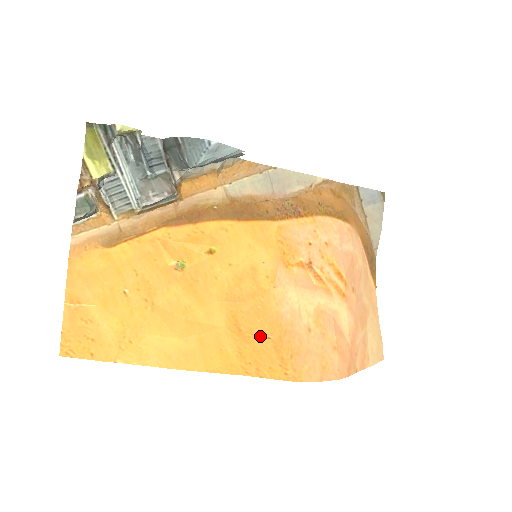
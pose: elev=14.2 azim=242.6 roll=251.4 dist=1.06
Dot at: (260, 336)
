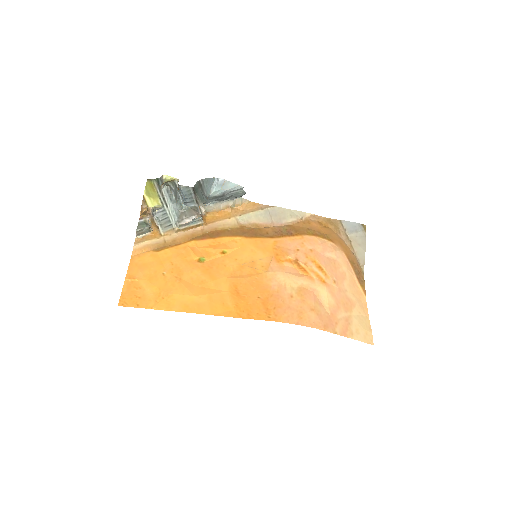
Dot at: (252, 296)
